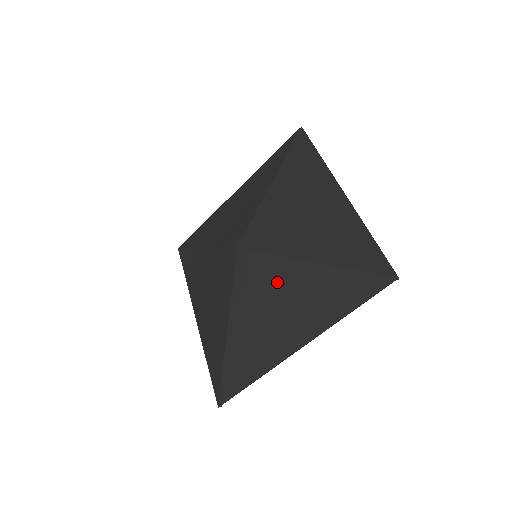
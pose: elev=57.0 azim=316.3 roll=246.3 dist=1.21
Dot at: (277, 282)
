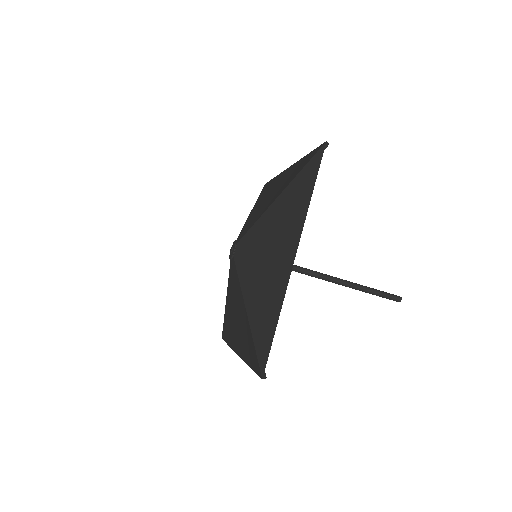
Dot at: (237, 299)
